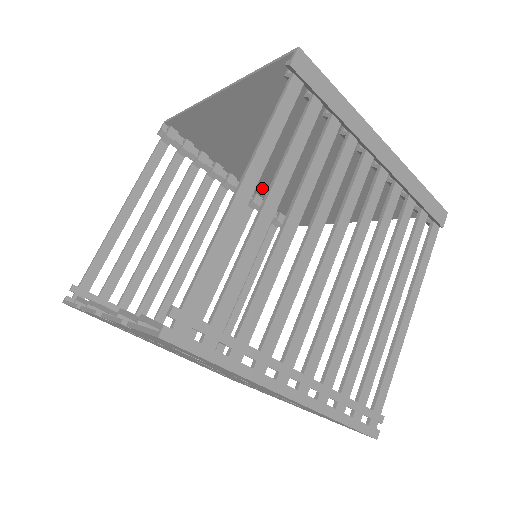
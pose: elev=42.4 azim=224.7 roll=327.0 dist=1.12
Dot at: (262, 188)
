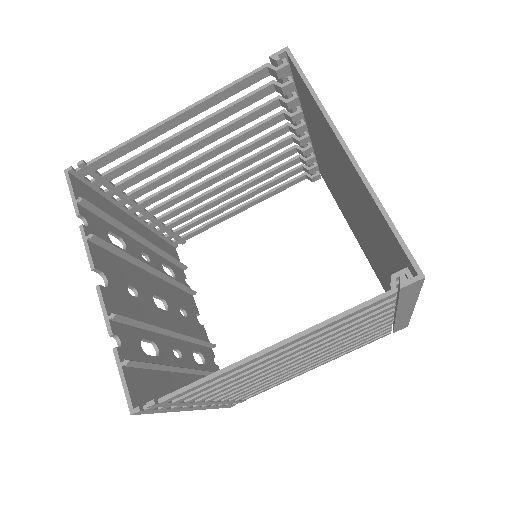
Dot at: (320, 154)
